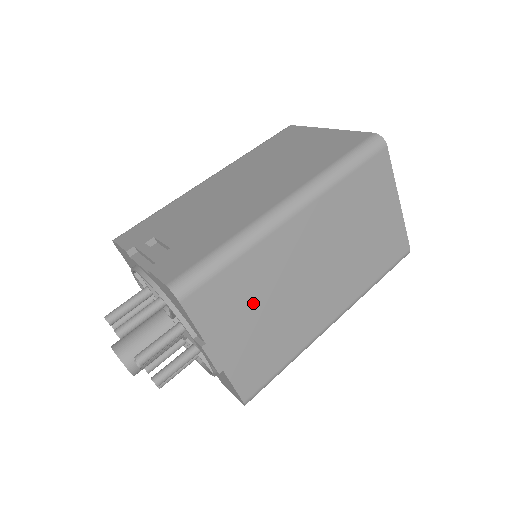
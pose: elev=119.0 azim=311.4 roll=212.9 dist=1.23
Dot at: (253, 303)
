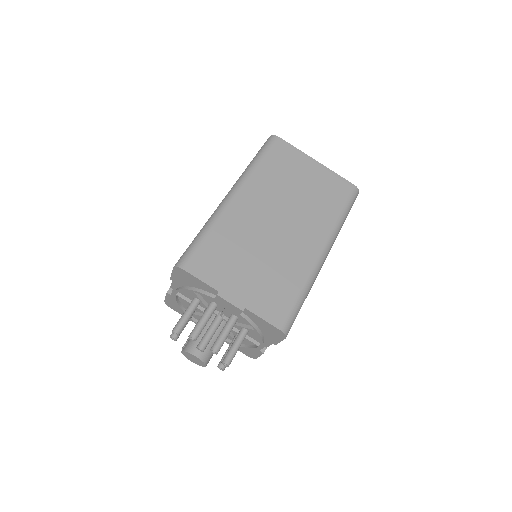
Dot at: (240, 257)
